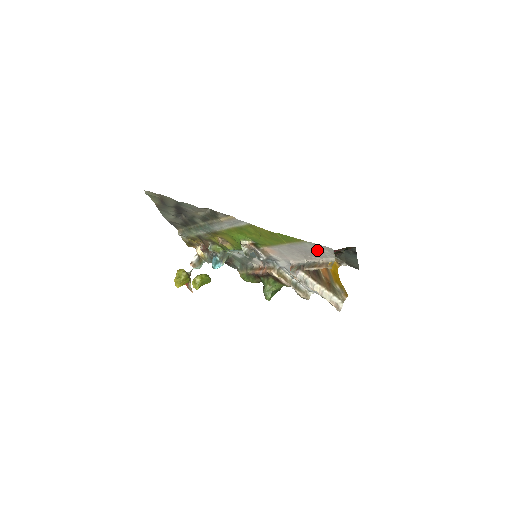
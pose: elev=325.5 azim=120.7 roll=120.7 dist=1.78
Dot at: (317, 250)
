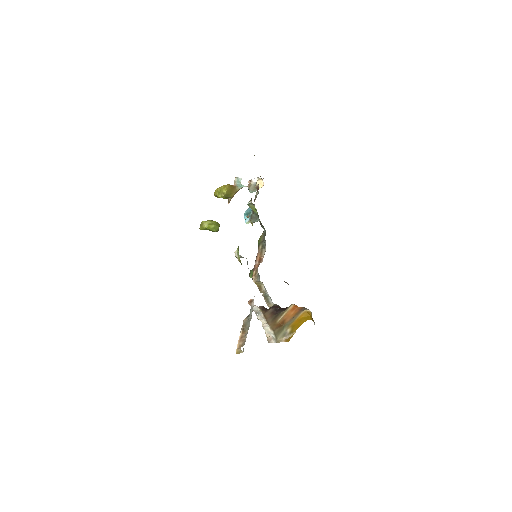
Dot at: occluded
